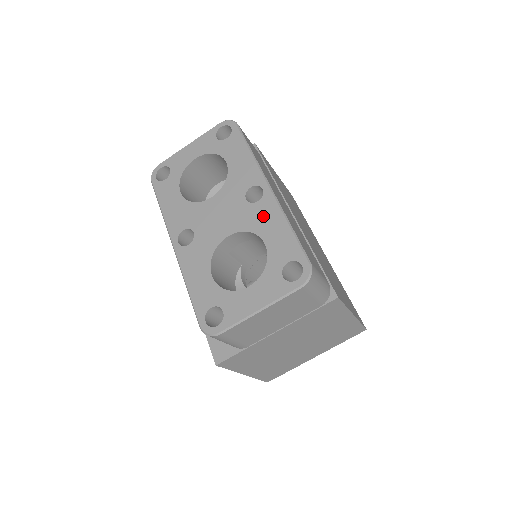
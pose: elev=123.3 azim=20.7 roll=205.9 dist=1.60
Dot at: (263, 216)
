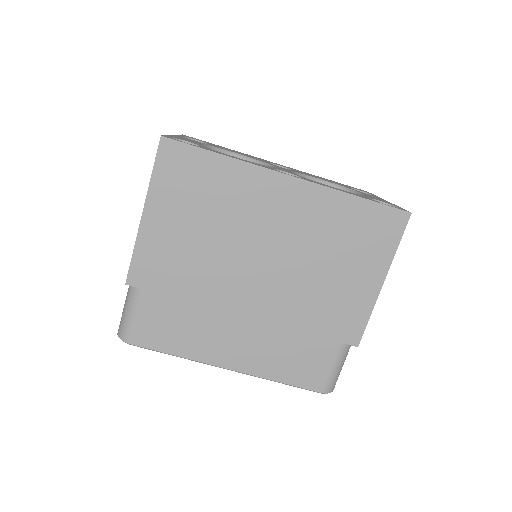
Dot at: occluded
